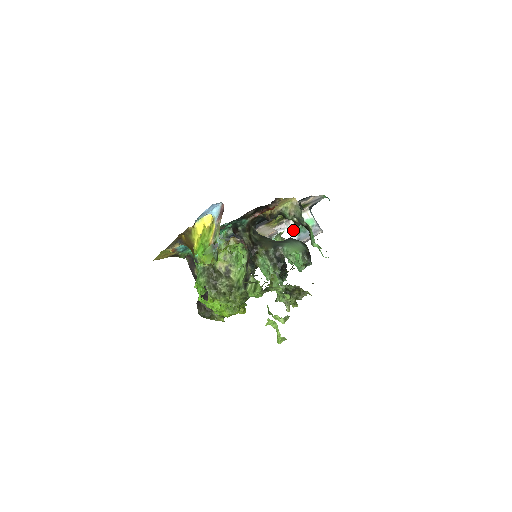
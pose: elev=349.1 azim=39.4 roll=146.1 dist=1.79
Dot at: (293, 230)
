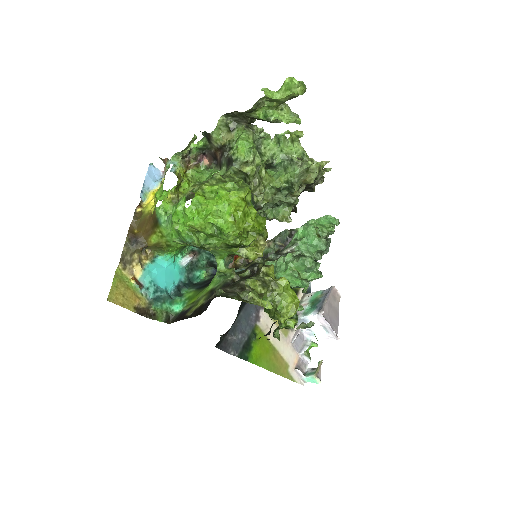
Dot at: (306, 312)
